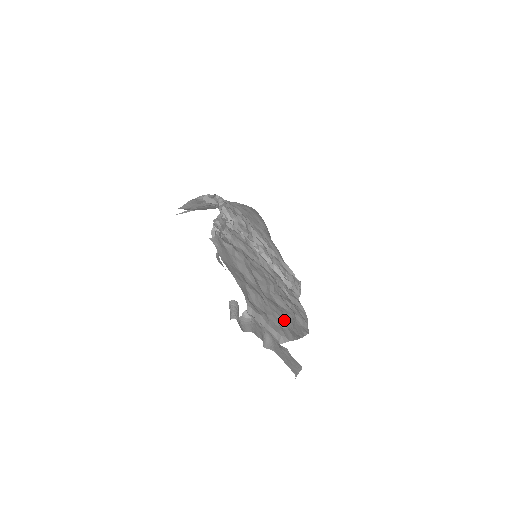
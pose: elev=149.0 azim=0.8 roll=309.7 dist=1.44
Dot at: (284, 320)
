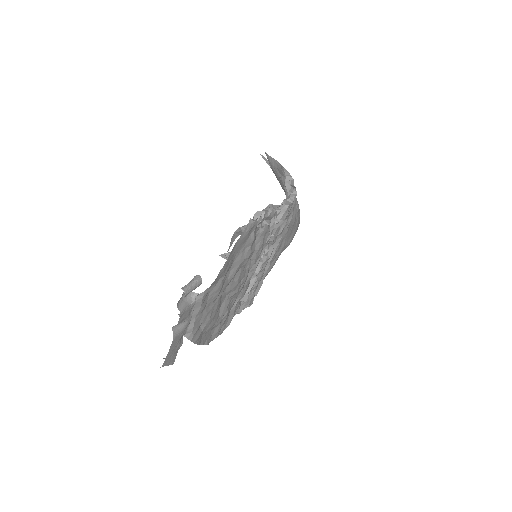
Dot at: (208, 323)
